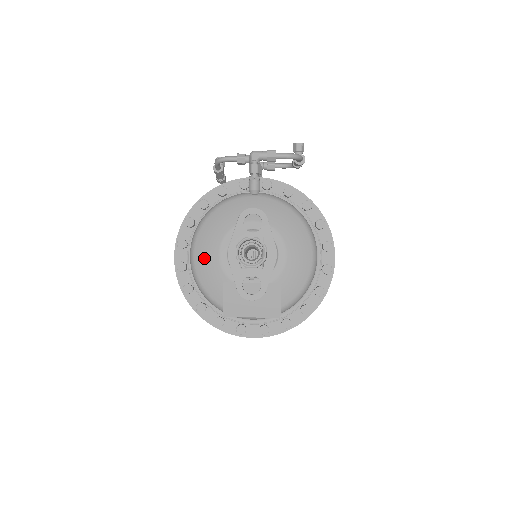
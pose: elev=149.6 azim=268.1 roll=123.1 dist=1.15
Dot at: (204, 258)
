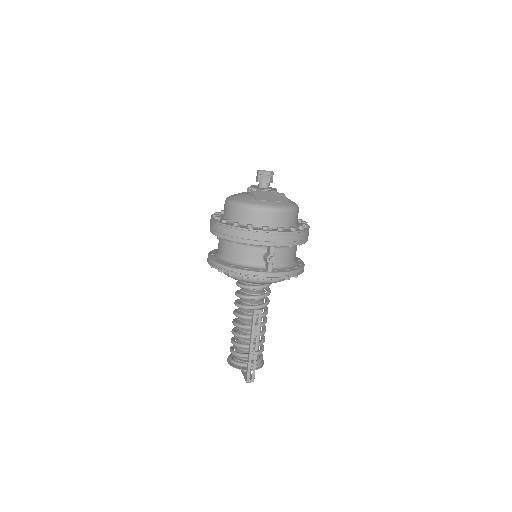
Dot at: (236, 196)
